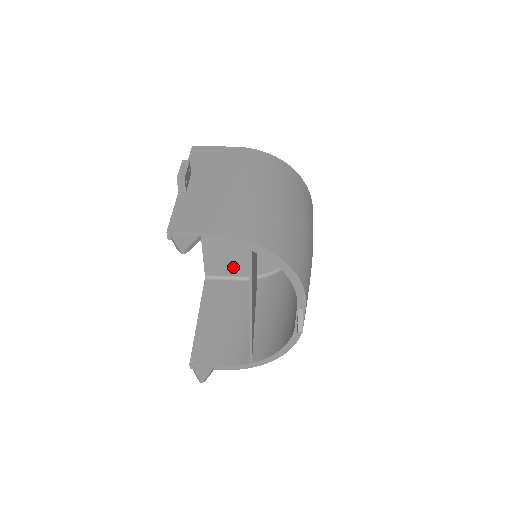
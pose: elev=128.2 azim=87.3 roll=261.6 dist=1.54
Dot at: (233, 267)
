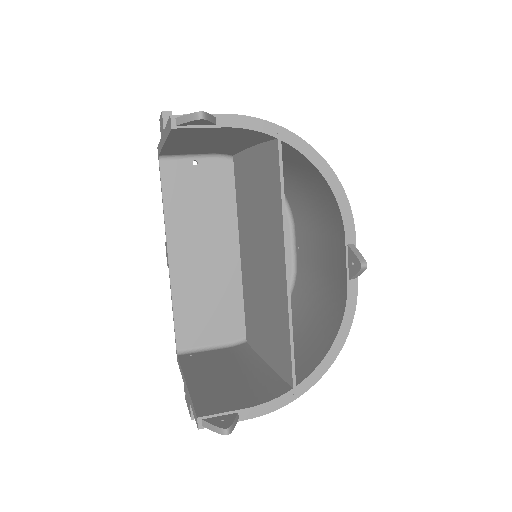
Dot at: (215, 327)
